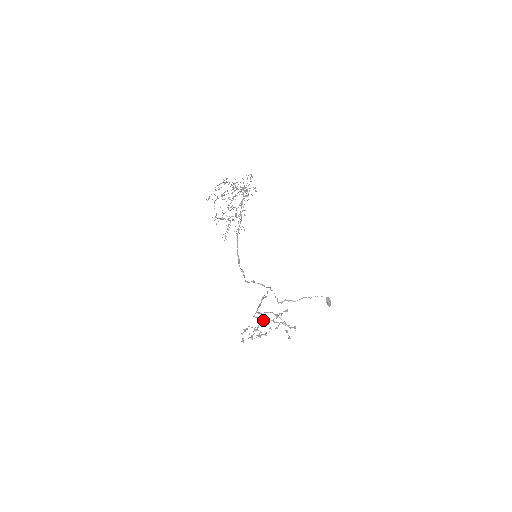
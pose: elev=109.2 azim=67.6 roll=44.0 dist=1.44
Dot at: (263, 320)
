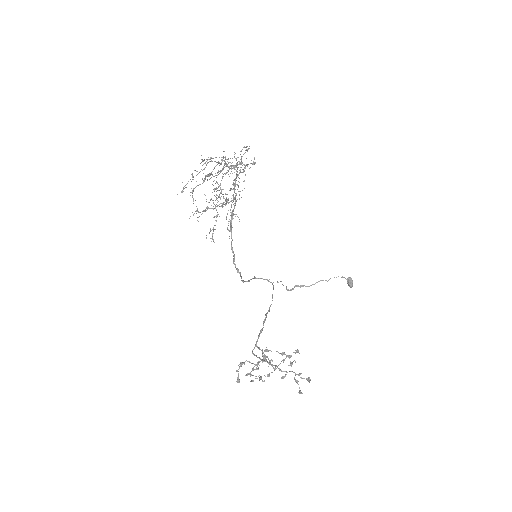
Dot at: (265, 357)
